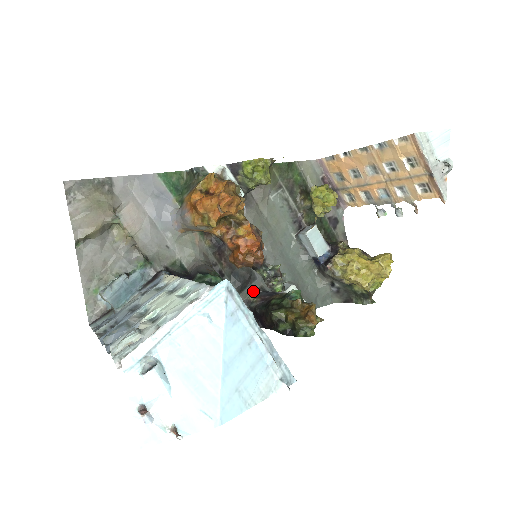
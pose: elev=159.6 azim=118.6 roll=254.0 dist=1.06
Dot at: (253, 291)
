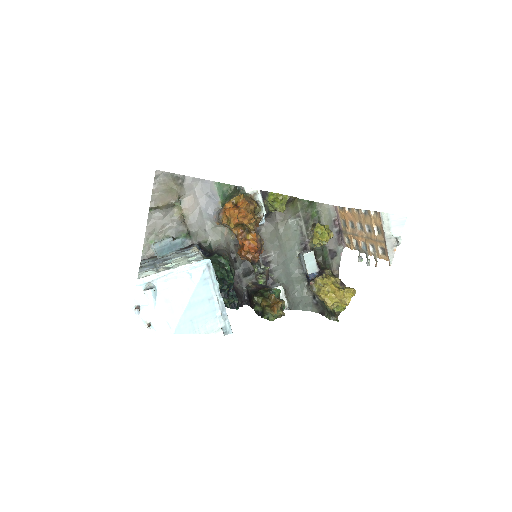
Dot at: (254, 280)
